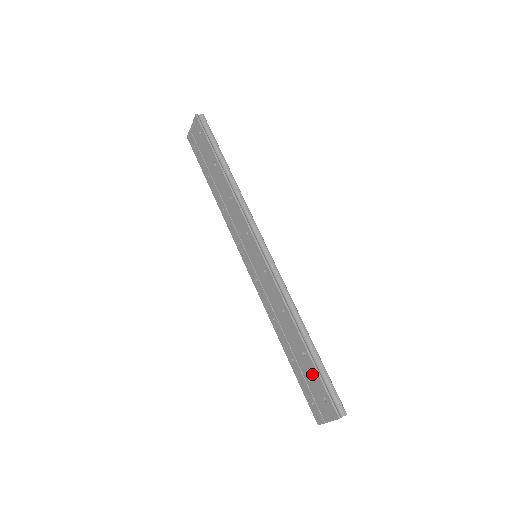
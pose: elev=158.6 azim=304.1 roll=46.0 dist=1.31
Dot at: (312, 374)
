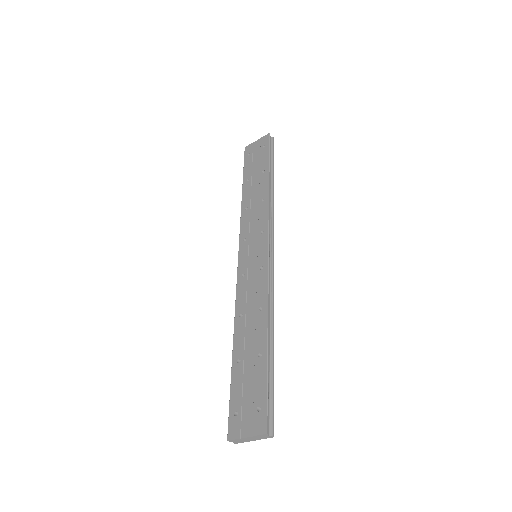
Dot at: (258, 378)
